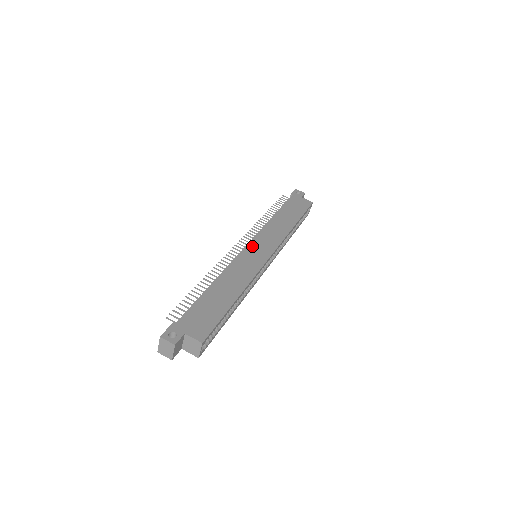
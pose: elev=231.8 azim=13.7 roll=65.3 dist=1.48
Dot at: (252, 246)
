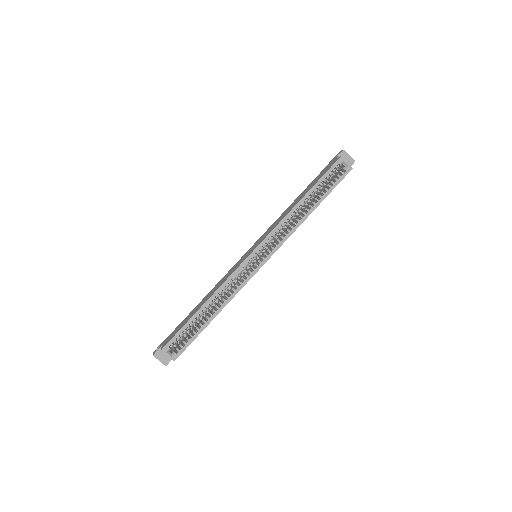
Dot at: (249, 250)
